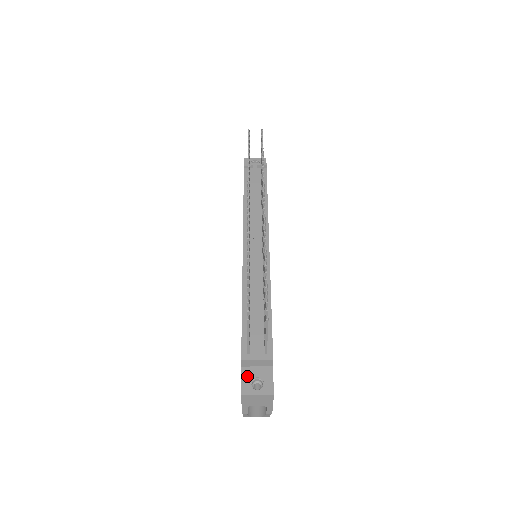
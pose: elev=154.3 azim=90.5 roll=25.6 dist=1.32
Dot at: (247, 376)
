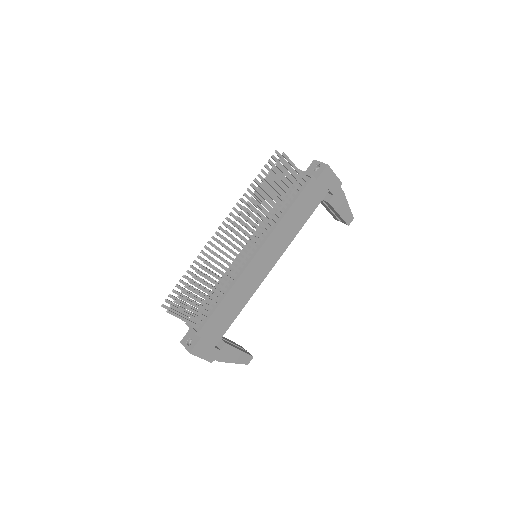
Dot at: (189, 334)
